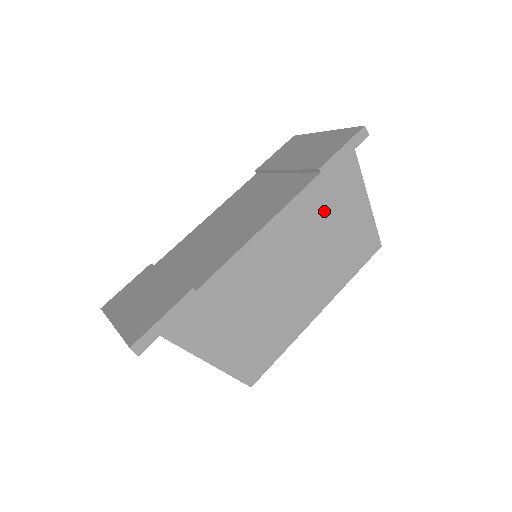
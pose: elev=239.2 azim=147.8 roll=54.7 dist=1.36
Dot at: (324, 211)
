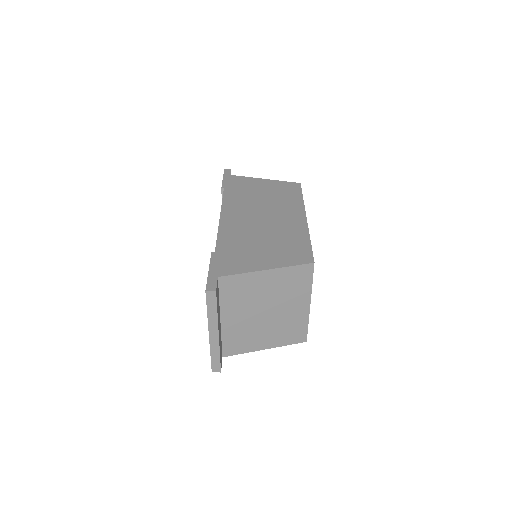
Dot at: (246, 195)
